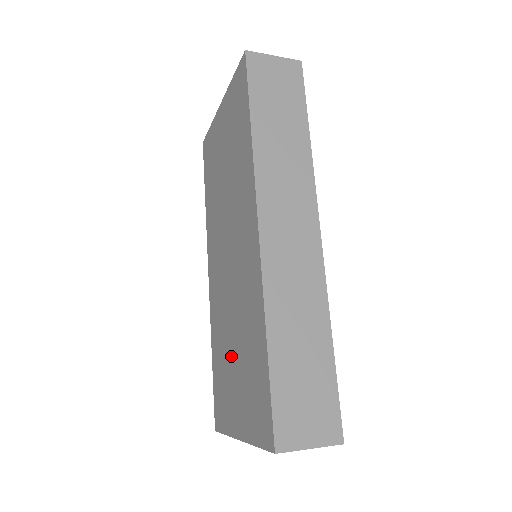
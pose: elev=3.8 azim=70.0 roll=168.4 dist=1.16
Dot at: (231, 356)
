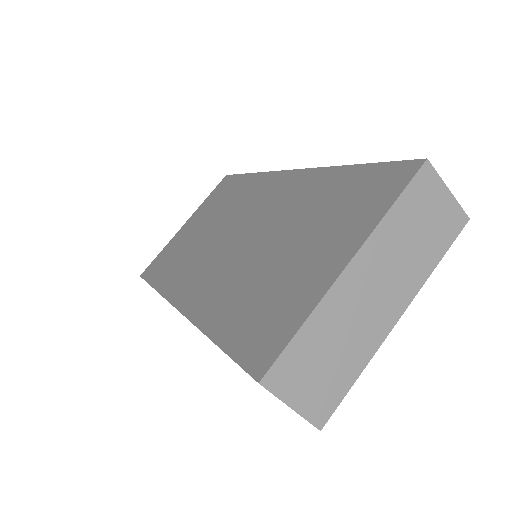
Dot at: (278, 259)
